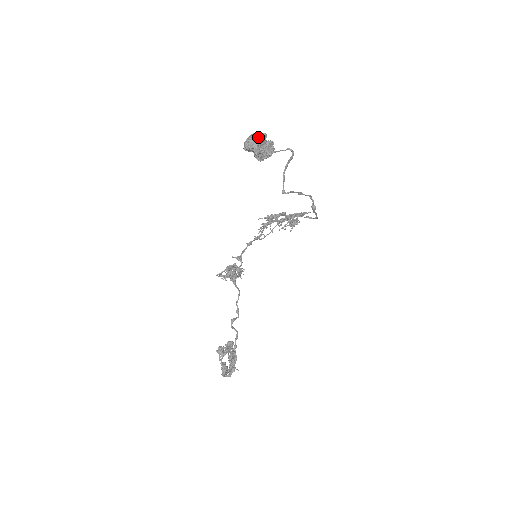
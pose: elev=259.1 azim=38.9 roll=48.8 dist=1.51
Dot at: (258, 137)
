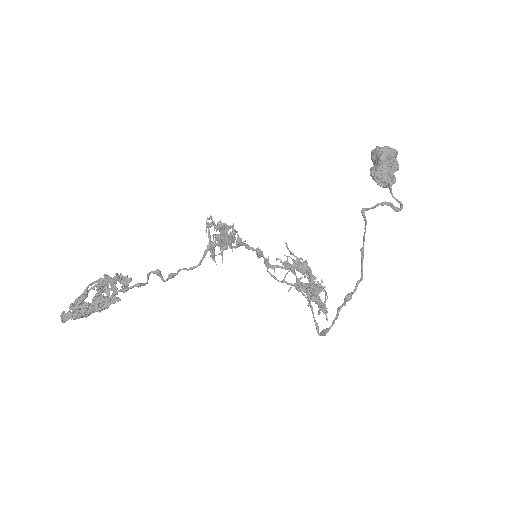
Dot at: (396, 151)
